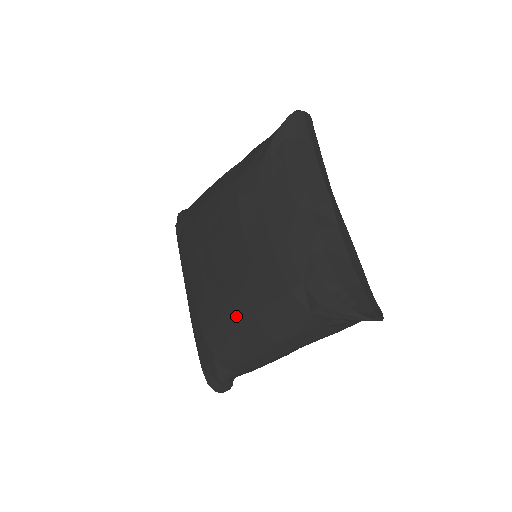
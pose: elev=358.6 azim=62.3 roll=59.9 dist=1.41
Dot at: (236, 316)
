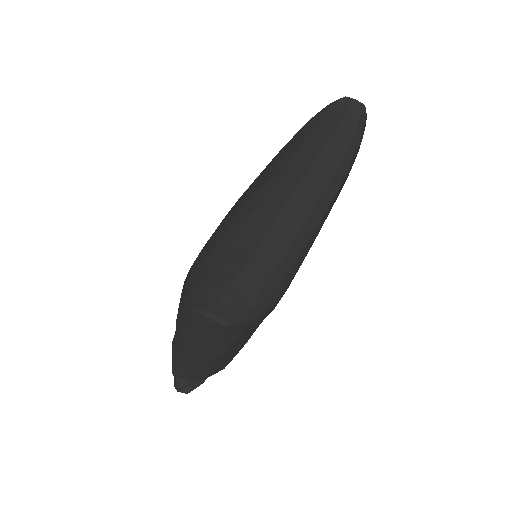
Dot at: occluded
